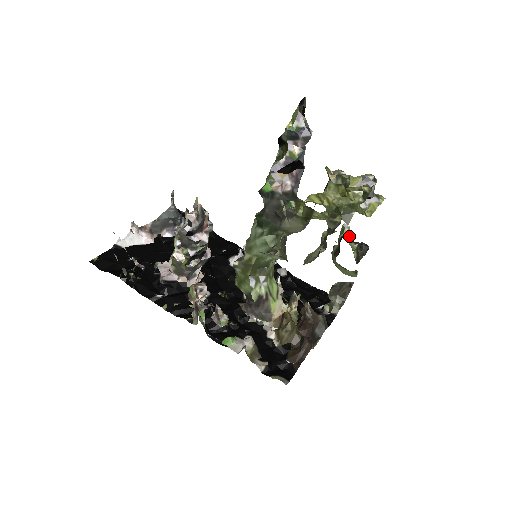
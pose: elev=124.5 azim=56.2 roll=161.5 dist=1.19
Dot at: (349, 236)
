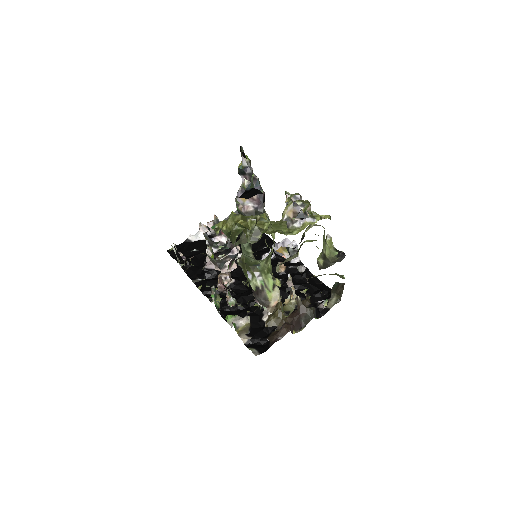
Dot at: occluded
